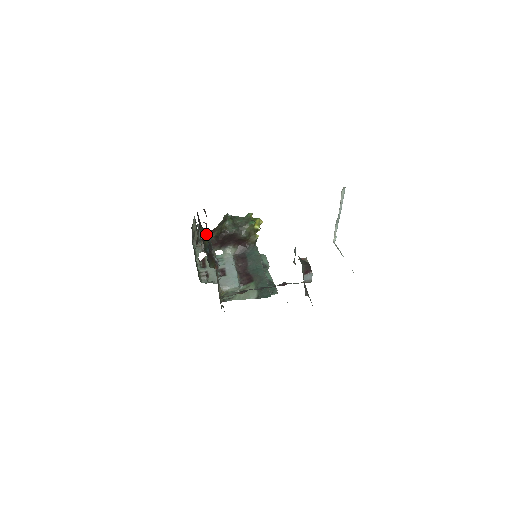
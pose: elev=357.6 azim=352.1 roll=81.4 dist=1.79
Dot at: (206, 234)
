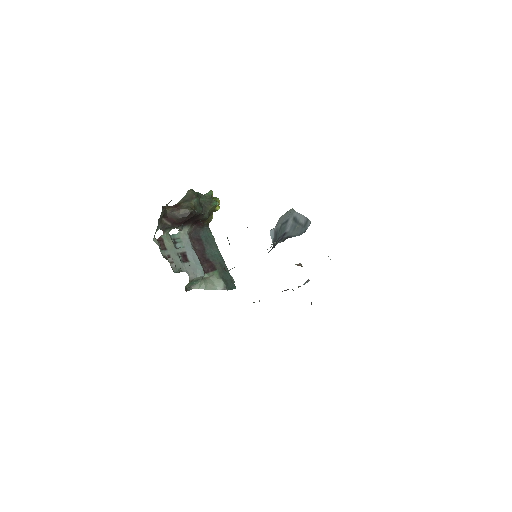
Dot at: occluded
